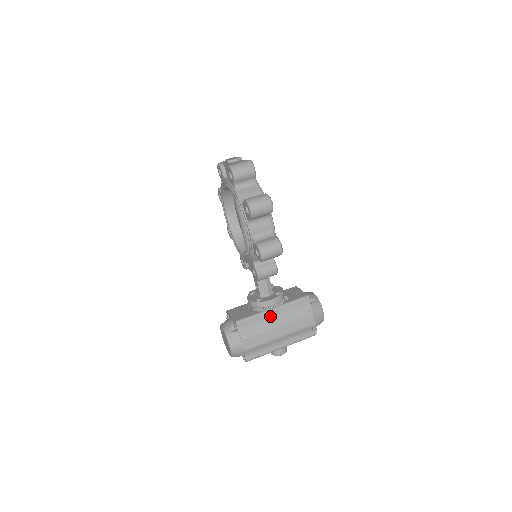
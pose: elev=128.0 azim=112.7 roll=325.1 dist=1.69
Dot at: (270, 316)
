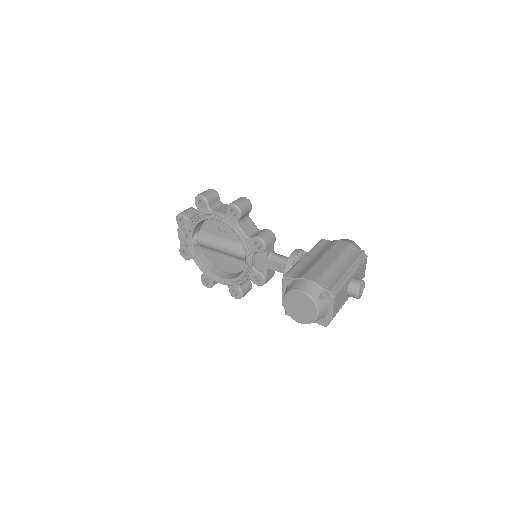
Dot at: (307, 260)
